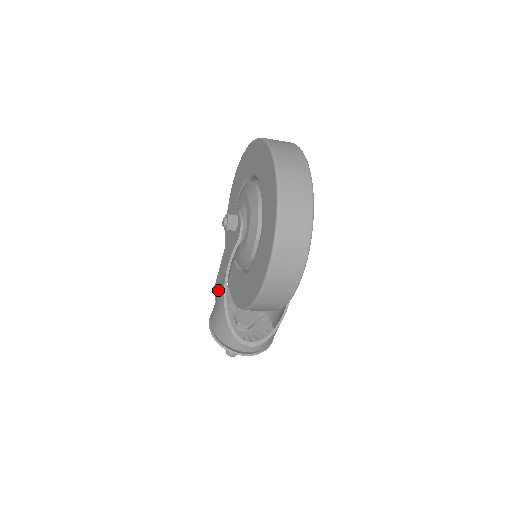
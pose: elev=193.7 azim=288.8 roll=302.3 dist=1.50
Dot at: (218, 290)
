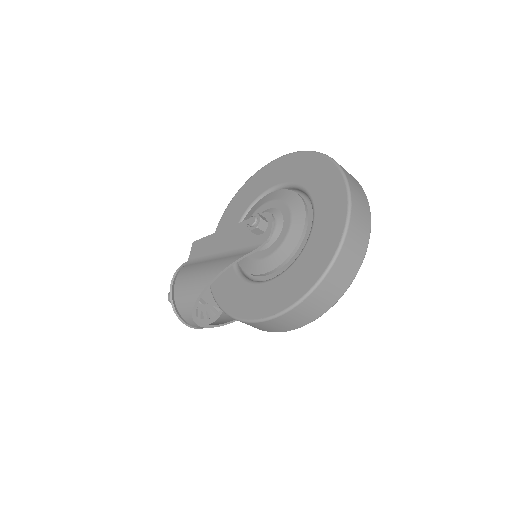
Dot at: (198, 253)
